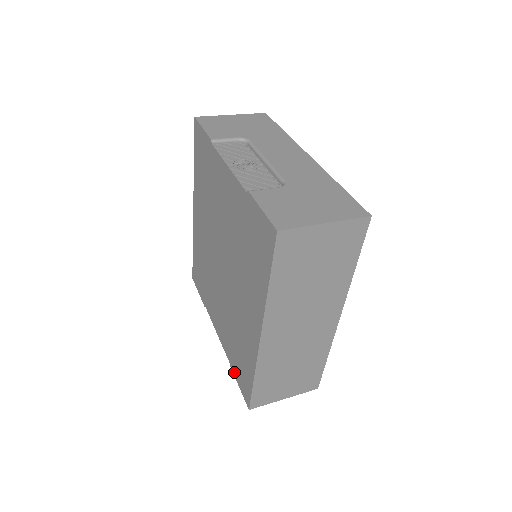
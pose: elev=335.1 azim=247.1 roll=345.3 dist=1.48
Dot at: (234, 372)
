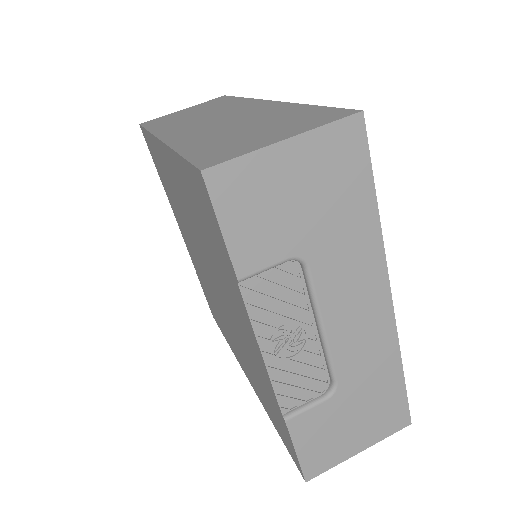
Dot at: (201, 285)
